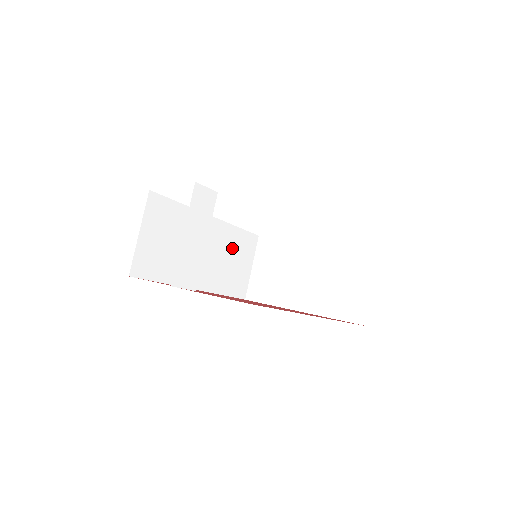
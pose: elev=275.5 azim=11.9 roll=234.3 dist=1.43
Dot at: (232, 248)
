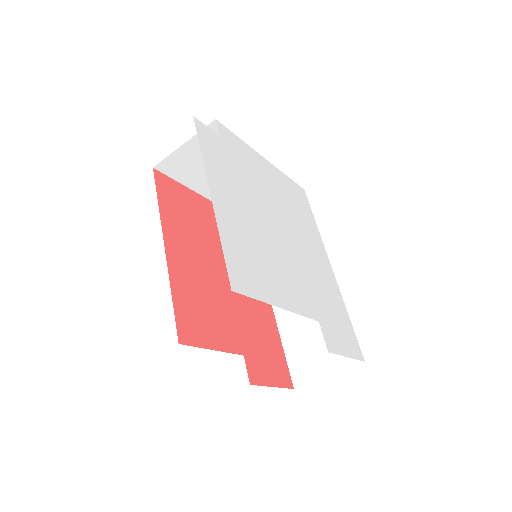
Dot at: occluded
